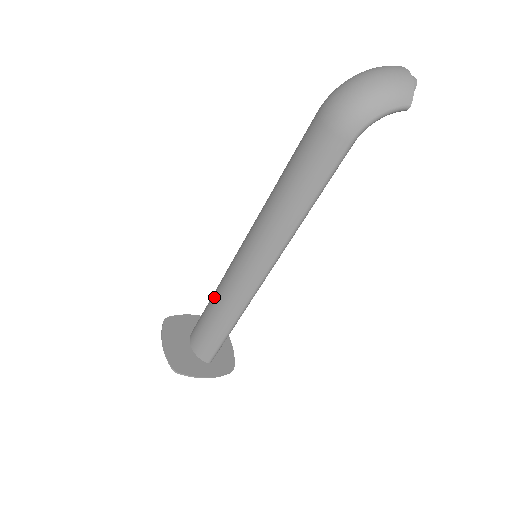
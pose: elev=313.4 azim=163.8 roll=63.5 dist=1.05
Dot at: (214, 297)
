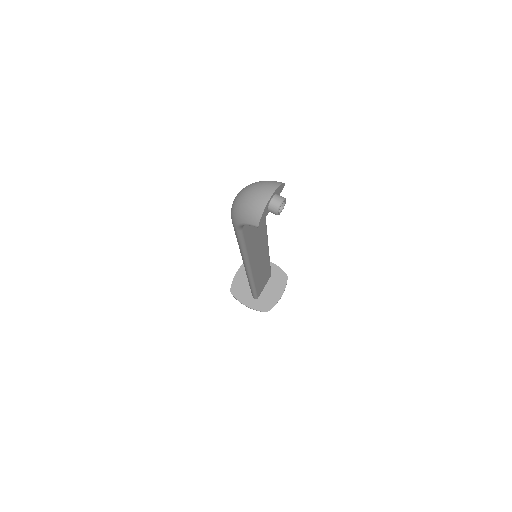
Dot at: occluded
